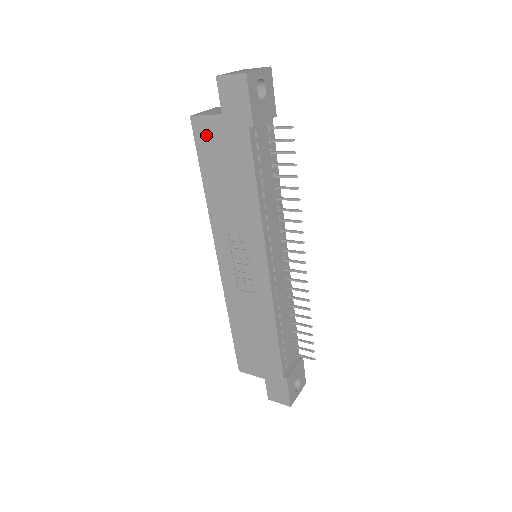
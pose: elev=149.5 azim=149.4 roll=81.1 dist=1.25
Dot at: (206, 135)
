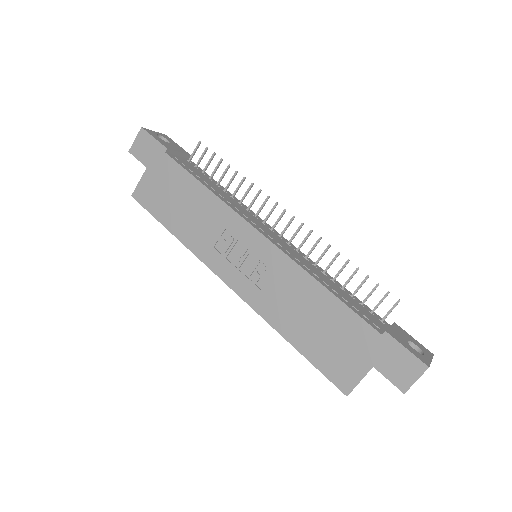
Dot at: (148, 194)
